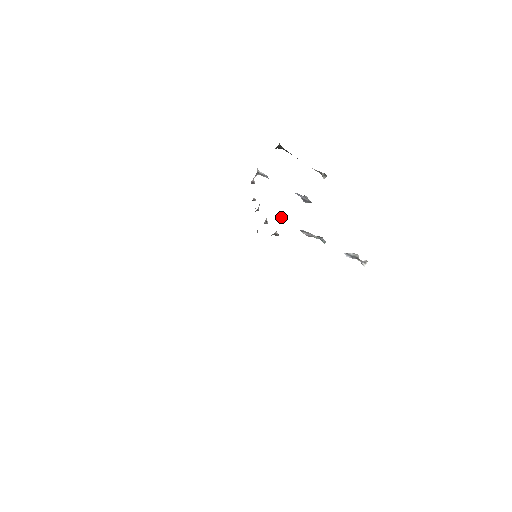
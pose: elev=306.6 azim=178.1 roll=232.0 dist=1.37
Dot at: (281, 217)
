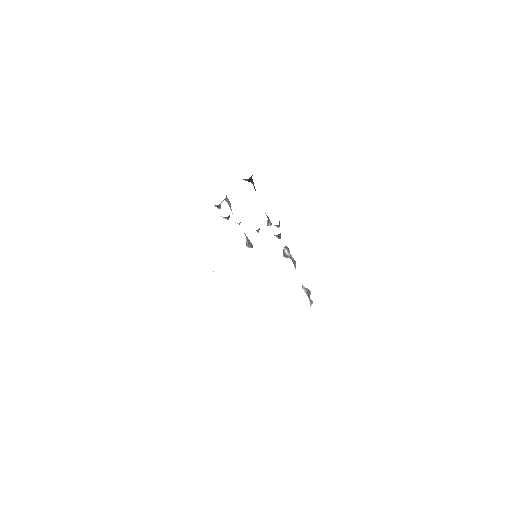
Dot at: (279, 224)
